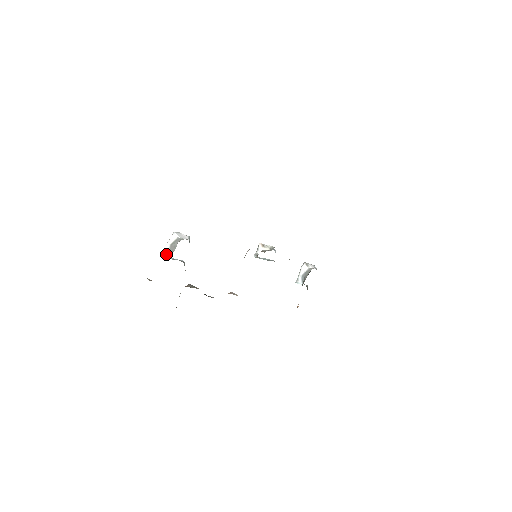
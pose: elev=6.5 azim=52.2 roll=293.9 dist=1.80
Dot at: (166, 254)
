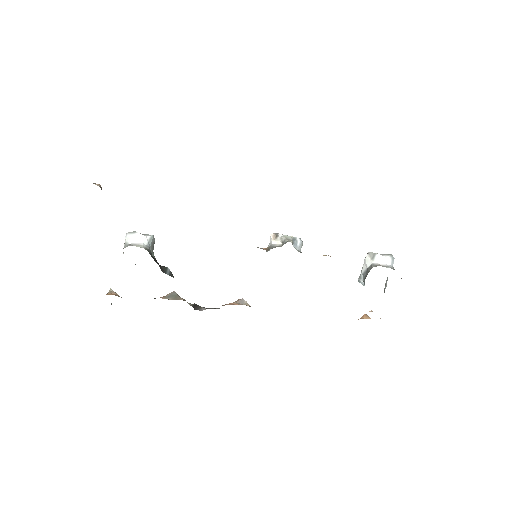
Dot at: occluded
